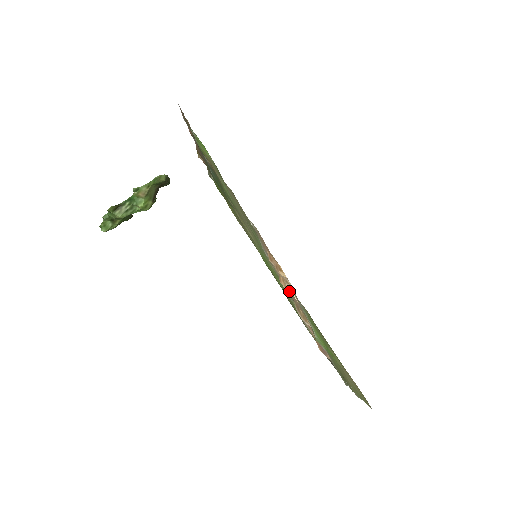
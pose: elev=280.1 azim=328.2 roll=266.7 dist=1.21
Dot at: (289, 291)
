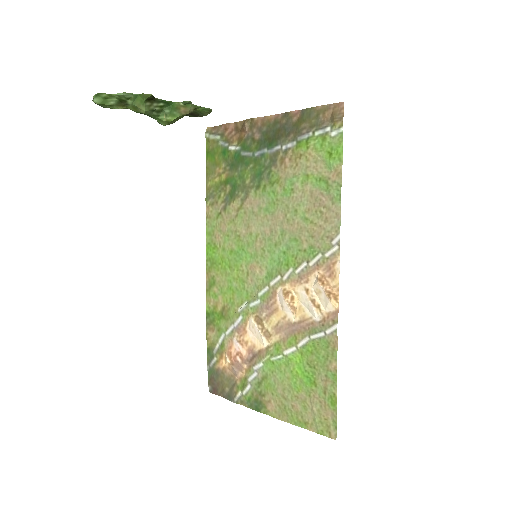
Dot at: (292, 310)
